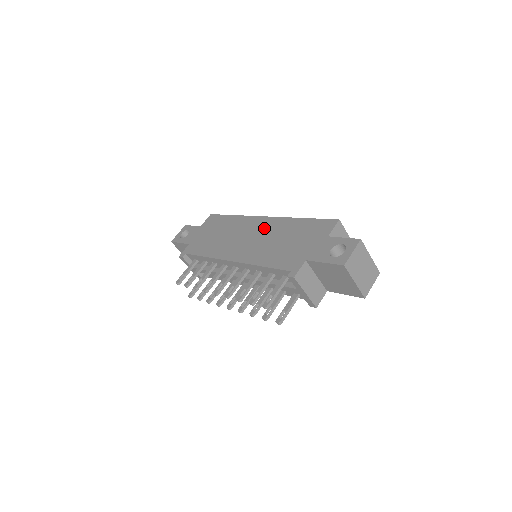
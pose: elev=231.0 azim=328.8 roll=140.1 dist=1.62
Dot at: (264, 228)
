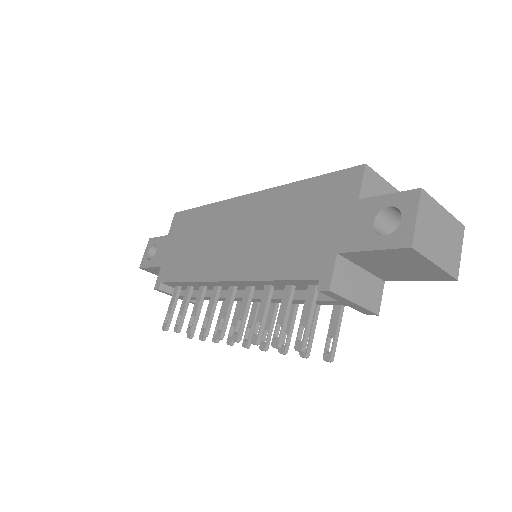
Dot at: (252, 214)
